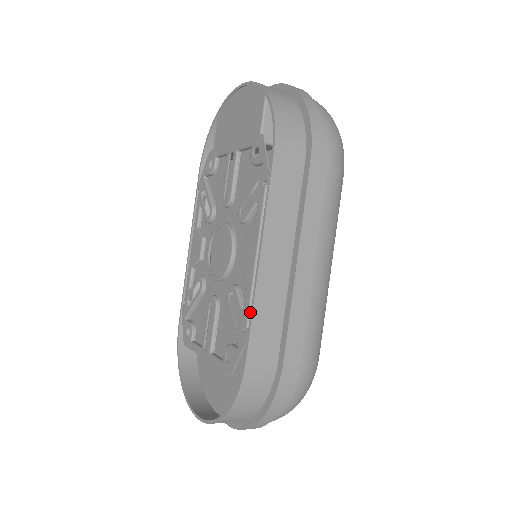
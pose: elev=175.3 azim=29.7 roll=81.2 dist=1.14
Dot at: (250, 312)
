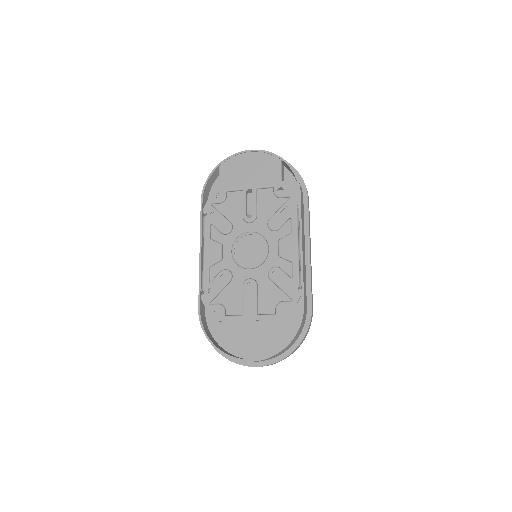
Dot at: (301, 277)
